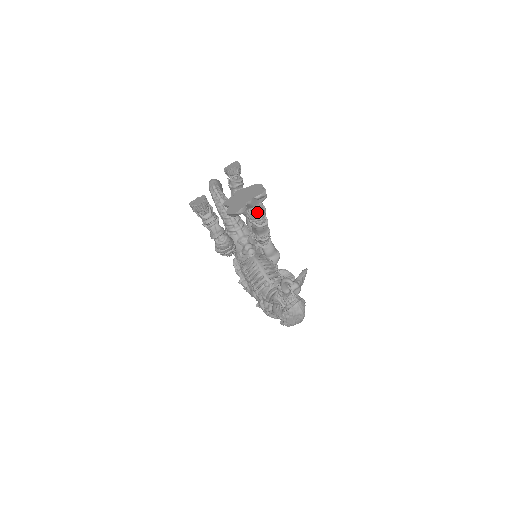
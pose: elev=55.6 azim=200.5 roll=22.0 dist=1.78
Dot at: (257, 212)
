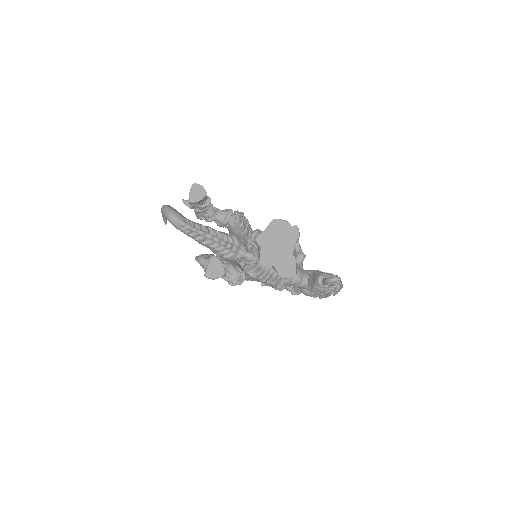
Dot at: occluded
